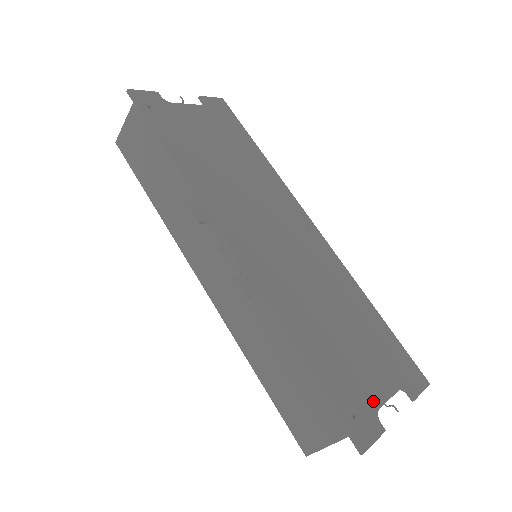
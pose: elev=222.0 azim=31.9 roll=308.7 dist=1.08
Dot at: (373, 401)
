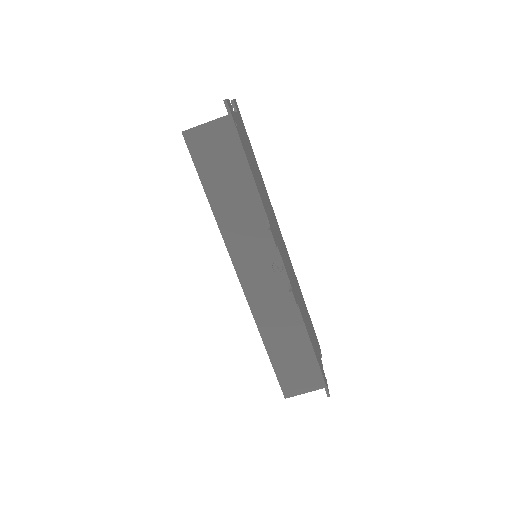
Dot at: (321, 363)
